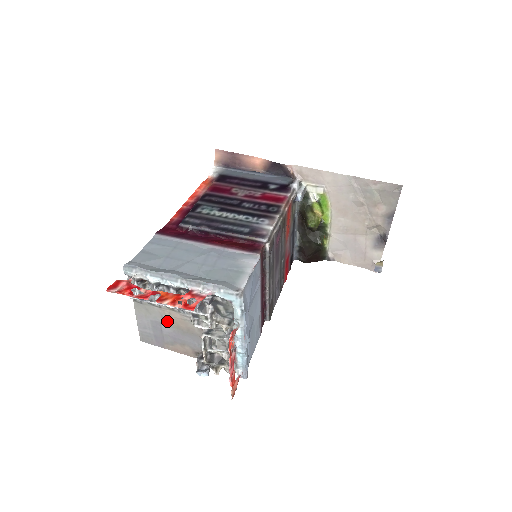
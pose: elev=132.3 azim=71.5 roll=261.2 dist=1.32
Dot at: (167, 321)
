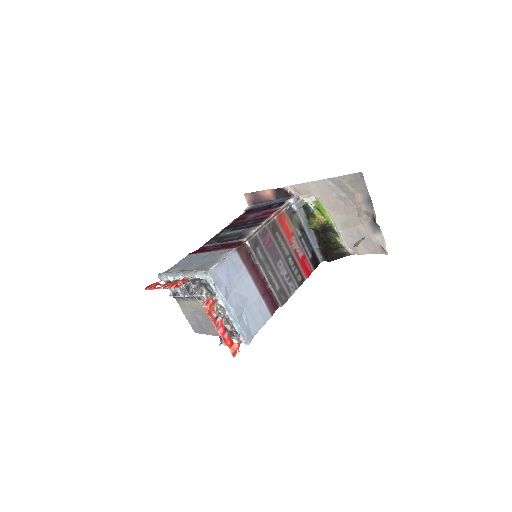
Dot at: (196, 310)
